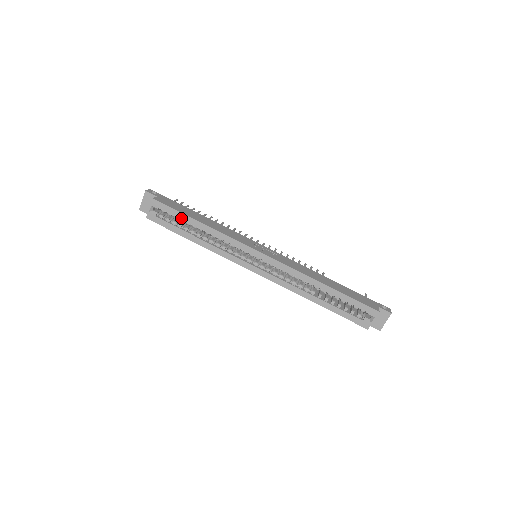
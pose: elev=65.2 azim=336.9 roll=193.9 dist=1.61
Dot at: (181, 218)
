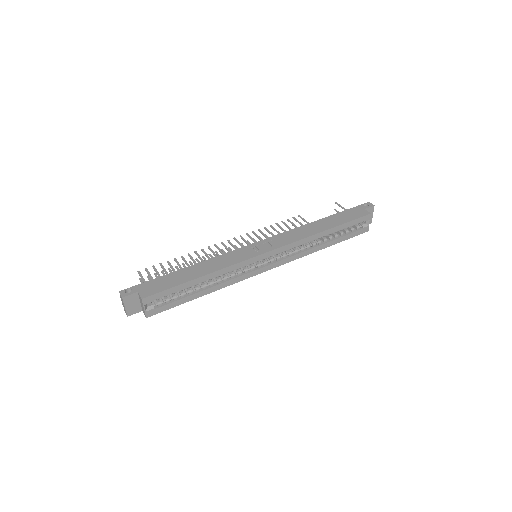
Dot at: (180, 289)
